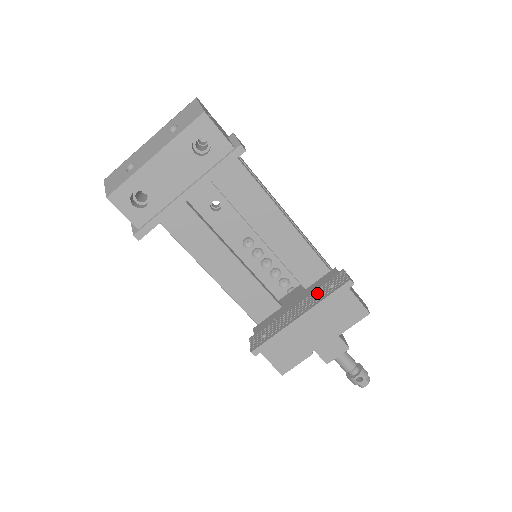
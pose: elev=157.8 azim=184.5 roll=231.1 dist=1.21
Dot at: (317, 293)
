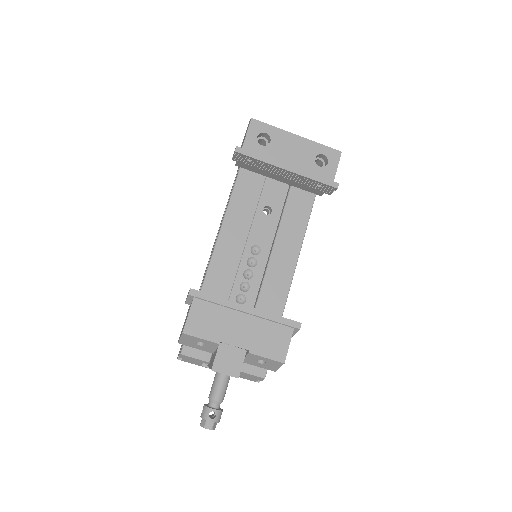
Dot at: occluded
